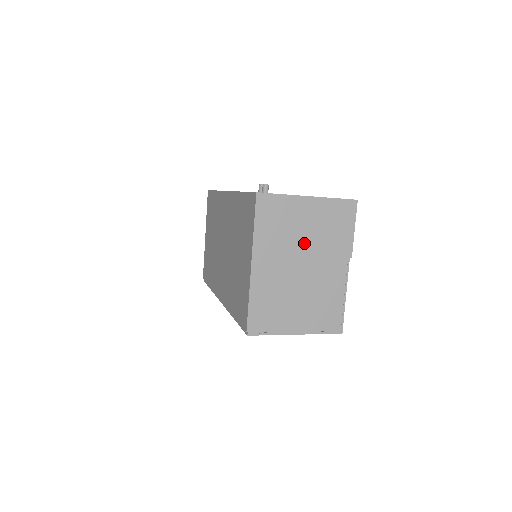
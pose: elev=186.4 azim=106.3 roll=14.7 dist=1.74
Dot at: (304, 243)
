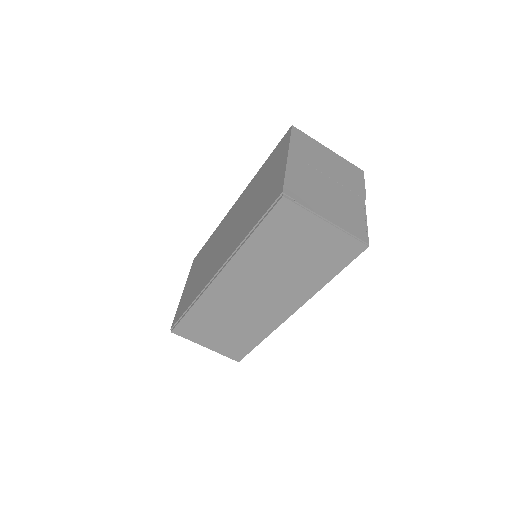
Dot at: (328, 169)
